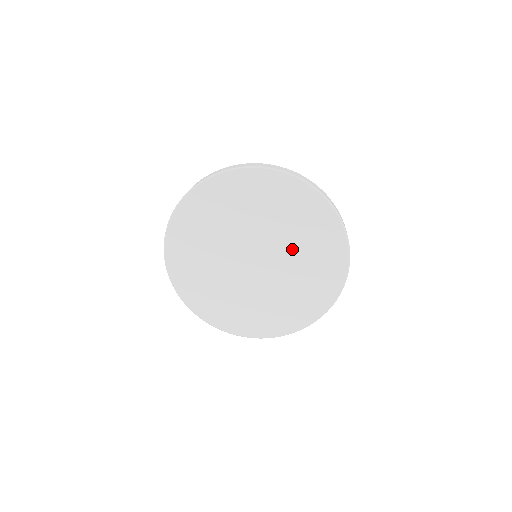
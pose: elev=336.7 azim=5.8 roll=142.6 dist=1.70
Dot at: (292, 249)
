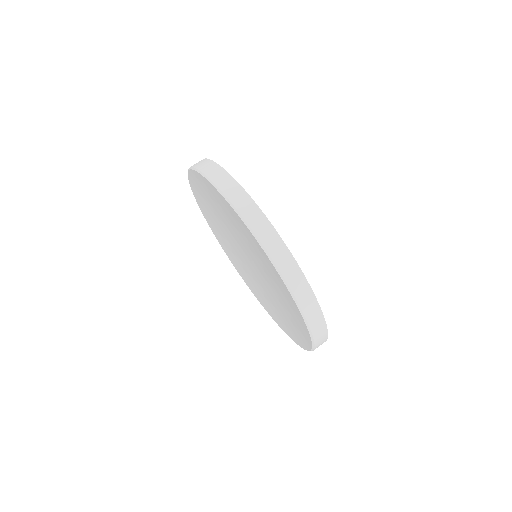
Dot at: (266, 274)
